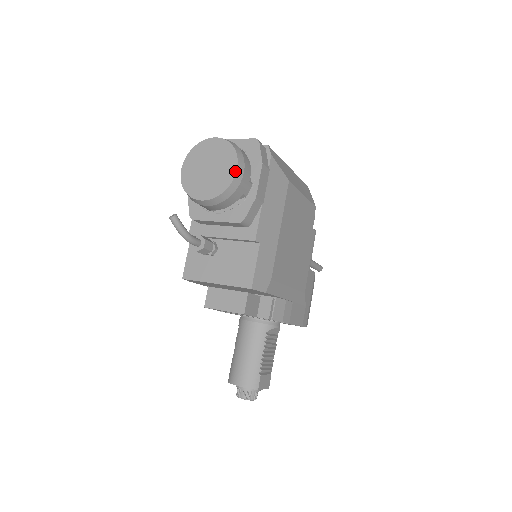
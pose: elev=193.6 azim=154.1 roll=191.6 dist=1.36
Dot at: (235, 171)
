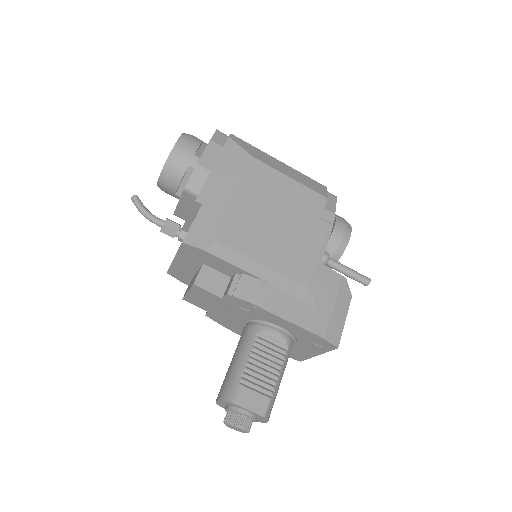
Dot at: (174, 145)
